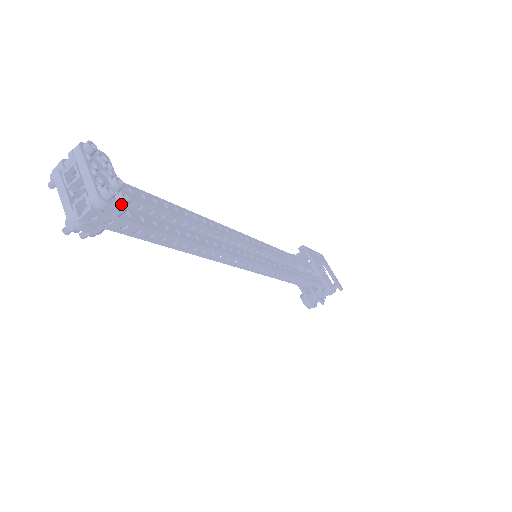
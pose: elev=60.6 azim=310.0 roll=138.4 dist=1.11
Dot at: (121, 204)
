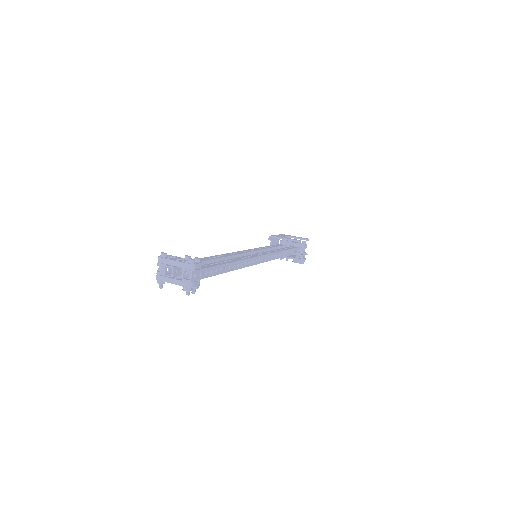
Dot at: (199, 262)
